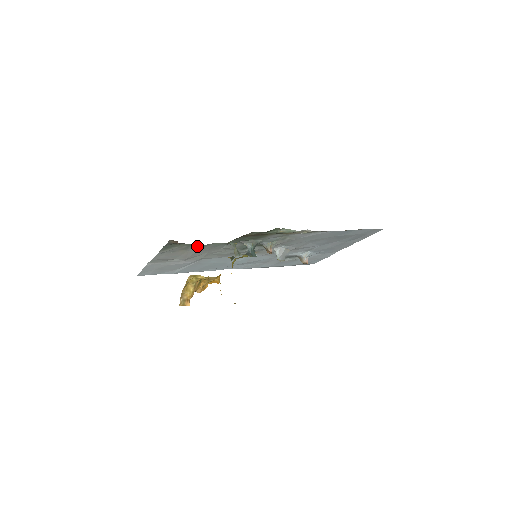
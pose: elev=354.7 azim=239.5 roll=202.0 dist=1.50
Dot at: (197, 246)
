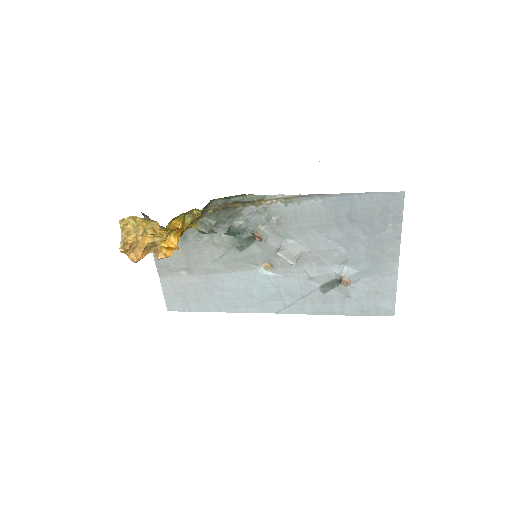
Dot at: (182, 237)
